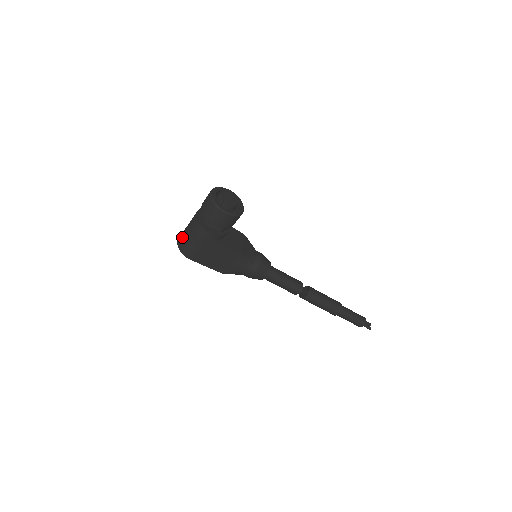
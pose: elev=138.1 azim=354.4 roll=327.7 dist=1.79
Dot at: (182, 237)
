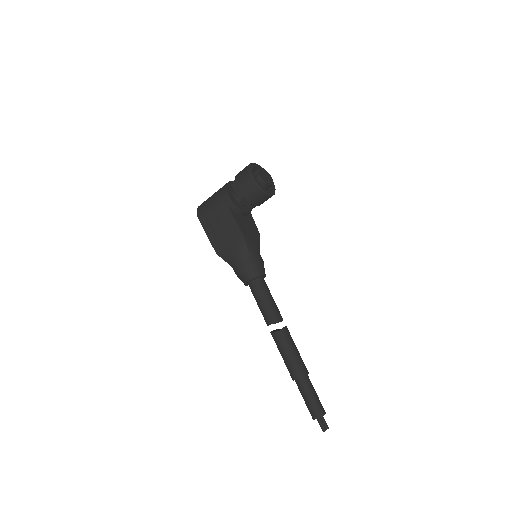
Dot at: occluded
